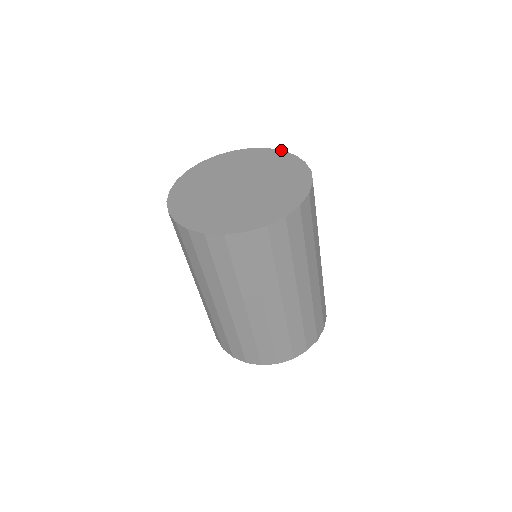
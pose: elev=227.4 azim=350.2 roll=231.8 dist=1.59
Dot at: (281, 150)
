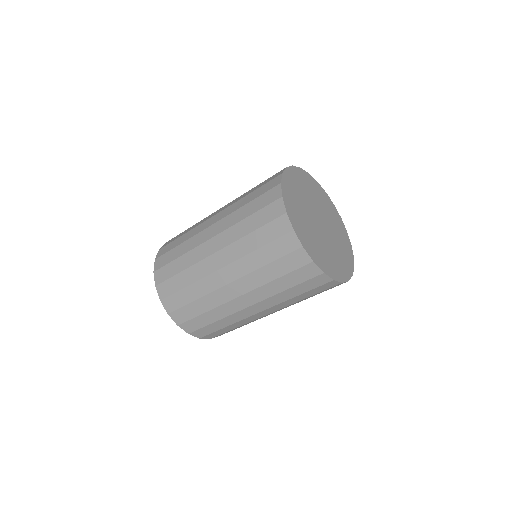
Dot at: occluded
